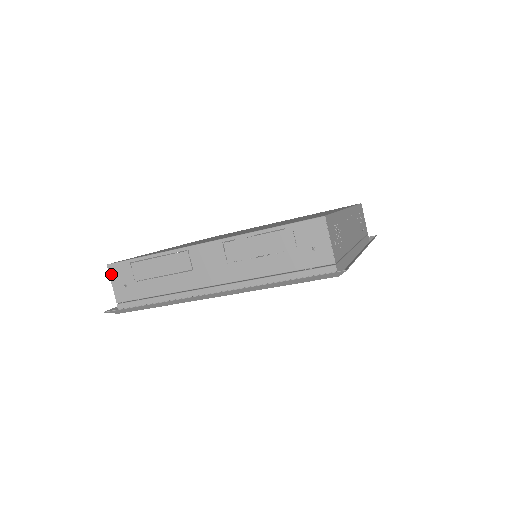
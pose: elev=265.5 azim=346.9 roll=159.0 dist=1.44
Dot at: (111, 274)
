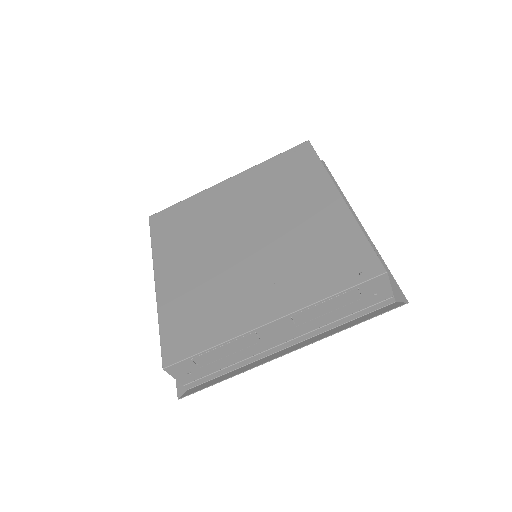
Dot at: (170, 373)
